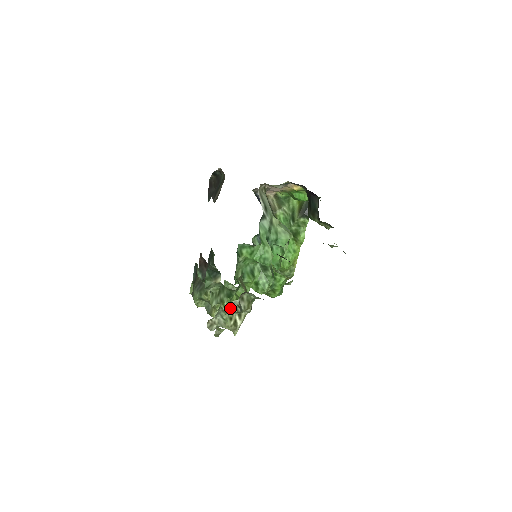
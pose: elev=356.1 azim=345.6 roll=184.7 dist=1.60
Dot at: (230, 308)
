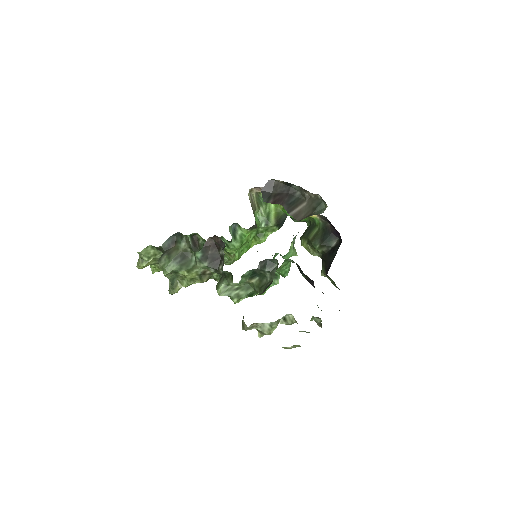
Dot at: occluded
